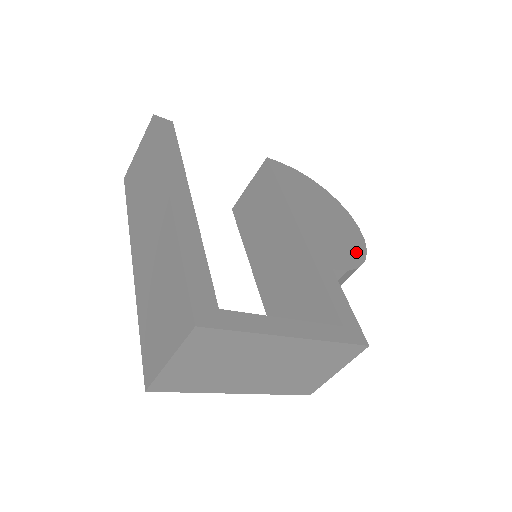
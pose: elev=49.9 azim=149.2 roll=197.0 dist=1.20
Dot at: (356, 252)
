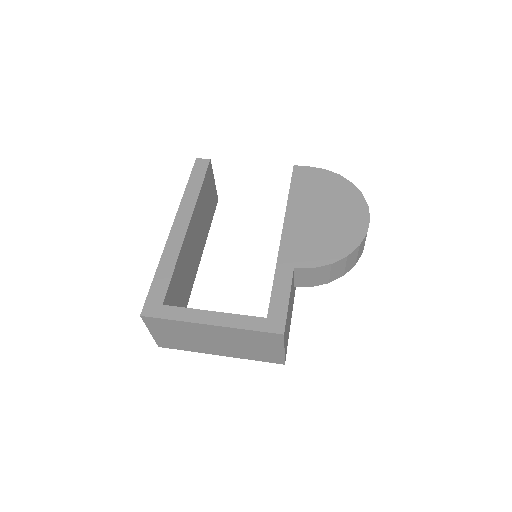
Dot at: (341, 248)
